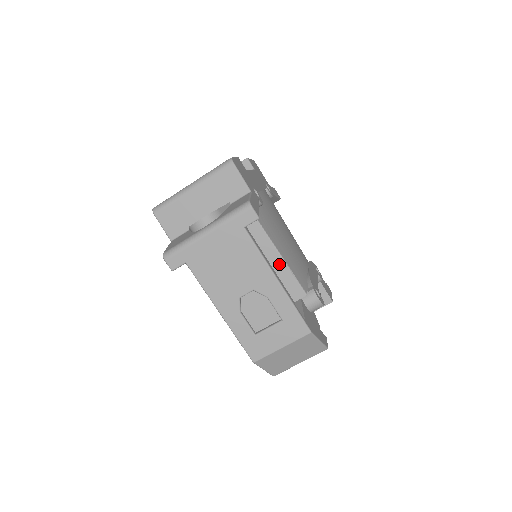
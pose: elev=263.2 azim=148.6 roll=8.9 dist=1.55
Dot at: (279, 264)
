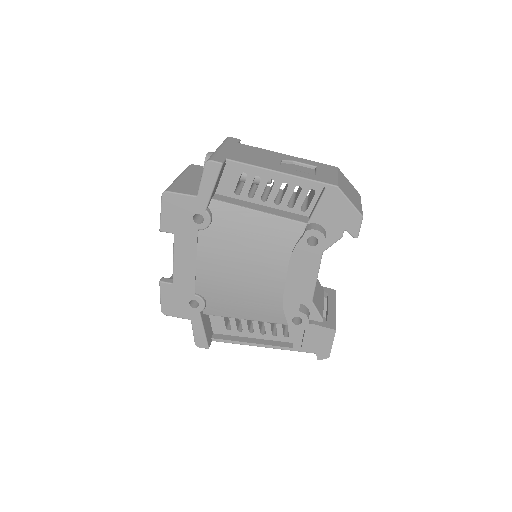
Dot at: occluded
